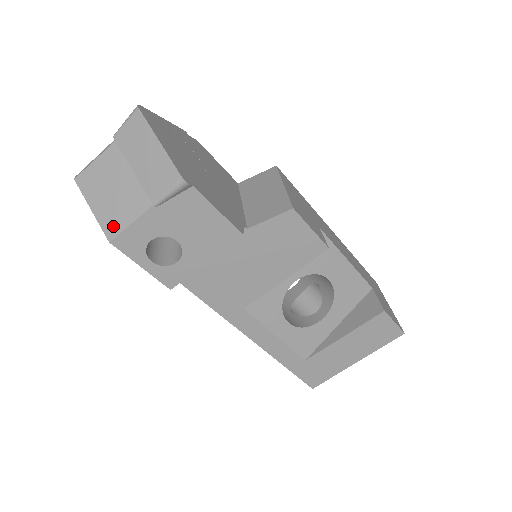
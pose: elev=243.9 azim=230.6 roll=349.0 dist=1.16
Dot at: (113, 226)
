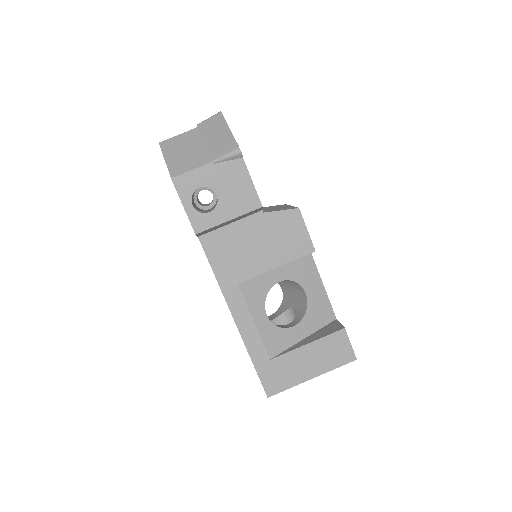
Dot at: (178, 170)
